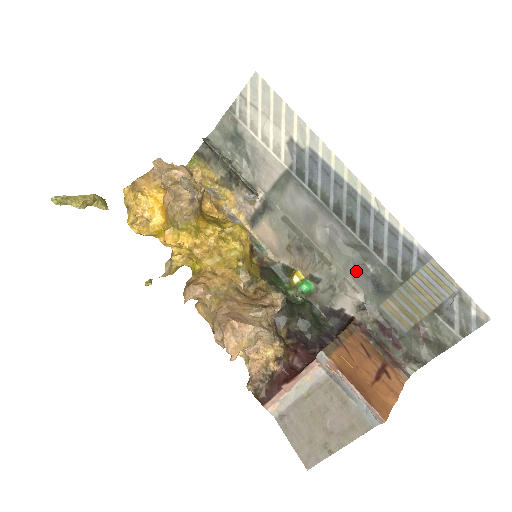
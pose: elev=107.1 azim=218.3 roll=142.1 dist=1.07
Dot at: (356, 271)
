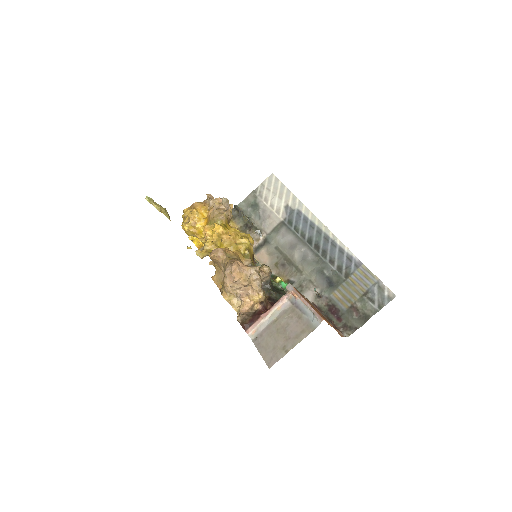
Dot at: (317, 275)
